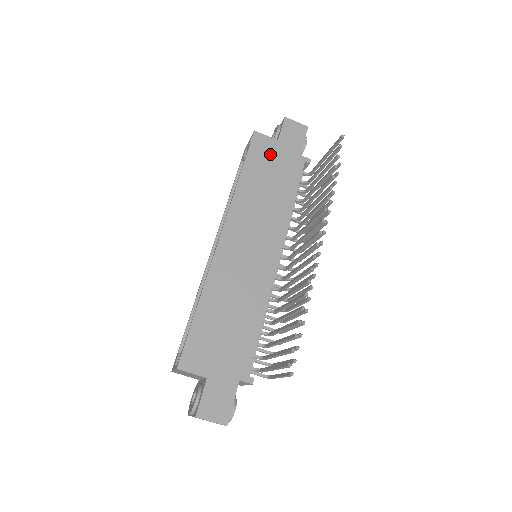
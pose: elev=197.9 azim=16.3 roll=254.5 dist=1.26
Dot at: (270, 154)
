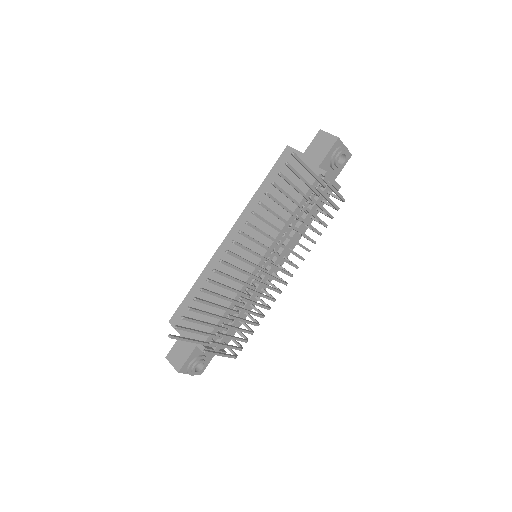
Dot at: occluded
